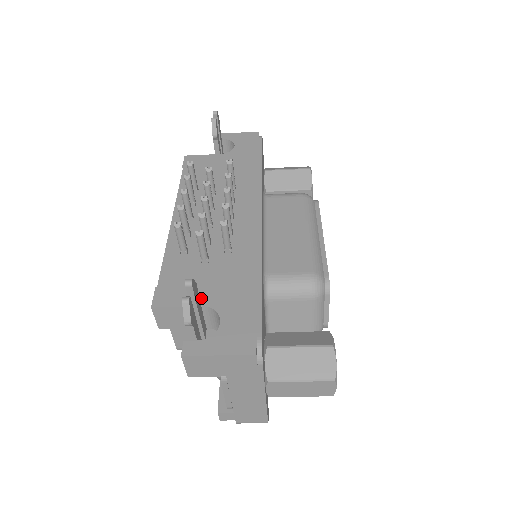
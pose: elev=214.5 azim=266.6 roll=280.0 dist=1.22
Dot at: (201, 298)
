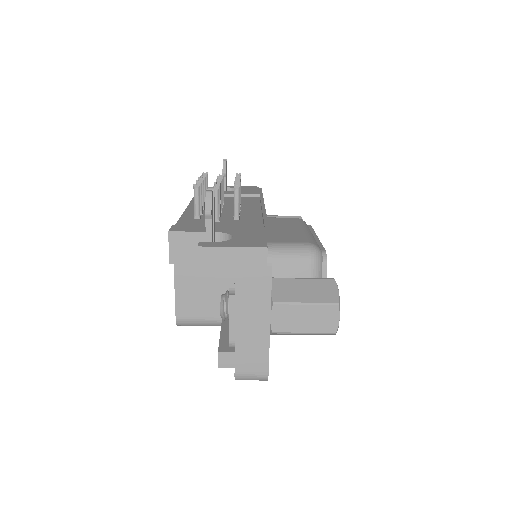
Dot at: occluded
